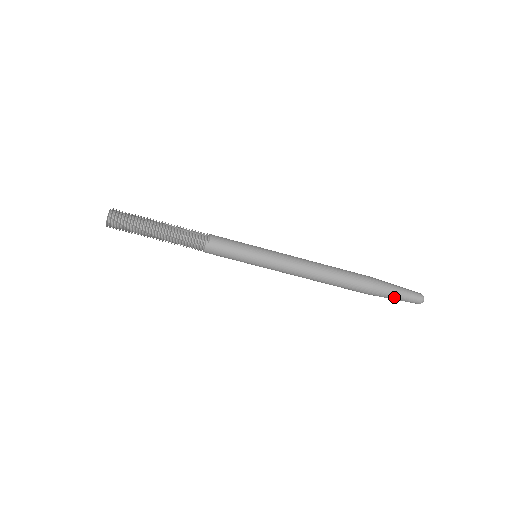
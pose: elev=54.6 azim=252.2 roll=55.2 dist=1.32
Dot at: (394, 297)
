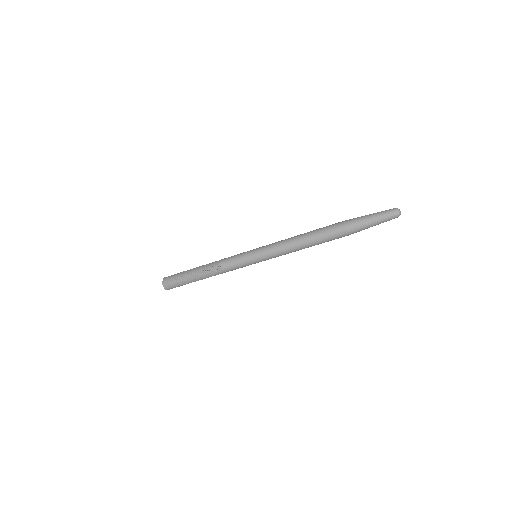
Dot at: occluded
